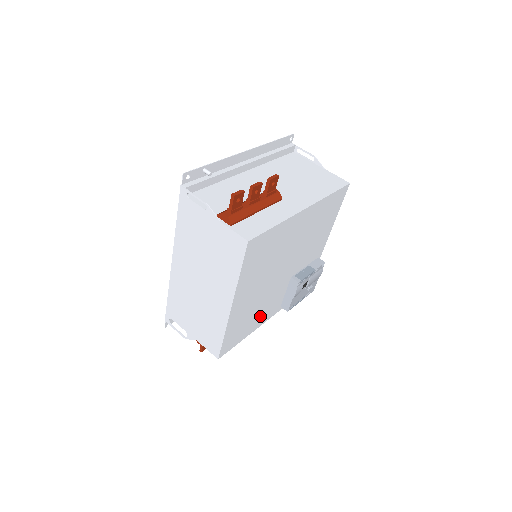
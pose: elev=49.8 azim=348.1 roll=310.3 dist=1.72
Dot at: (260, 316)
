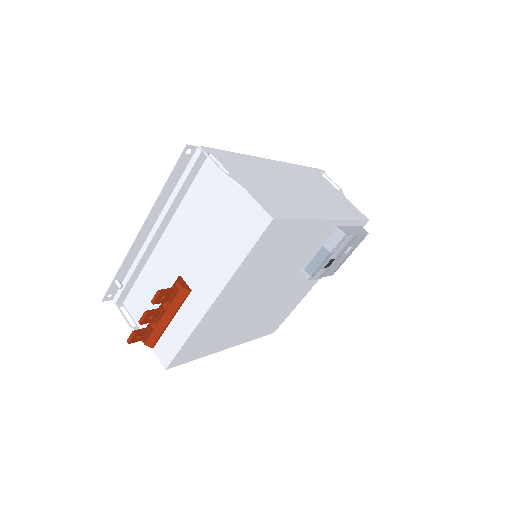
Dot at: (294, 297)
